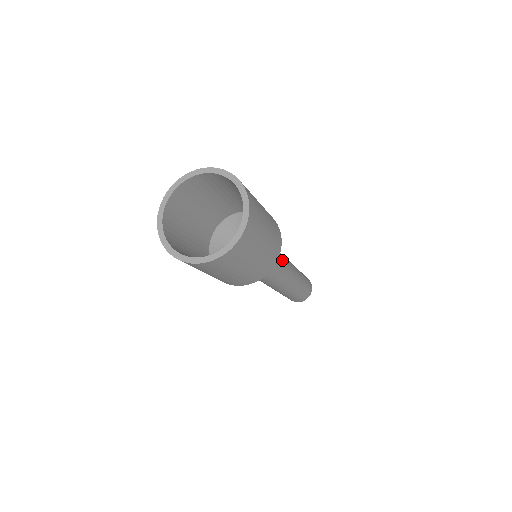
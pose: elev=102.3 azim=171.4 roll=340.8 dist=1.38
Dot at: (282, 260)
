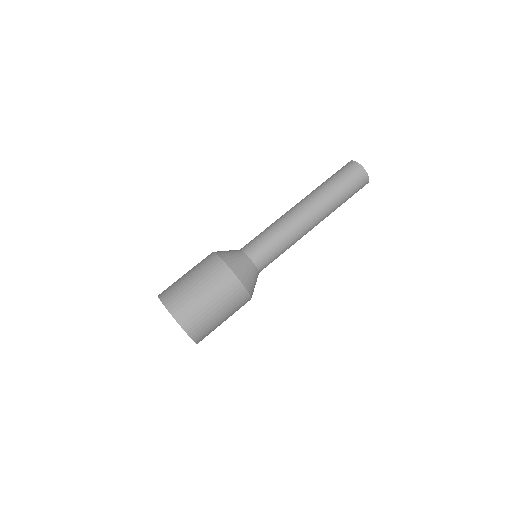
Dot at: (280, 244)
